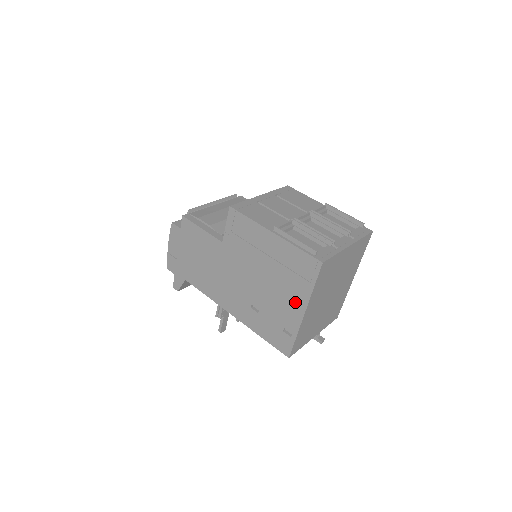
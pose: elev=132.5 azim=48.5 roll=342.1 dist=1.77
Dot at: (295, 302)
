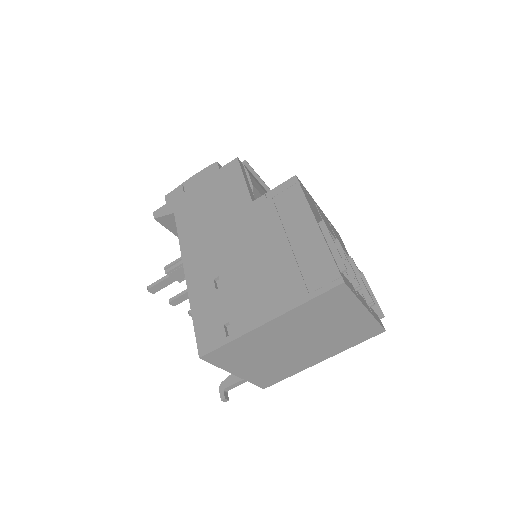
Dot at: (270, 303)
